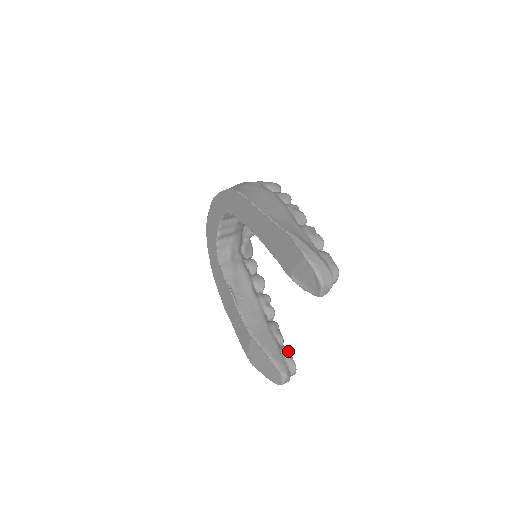
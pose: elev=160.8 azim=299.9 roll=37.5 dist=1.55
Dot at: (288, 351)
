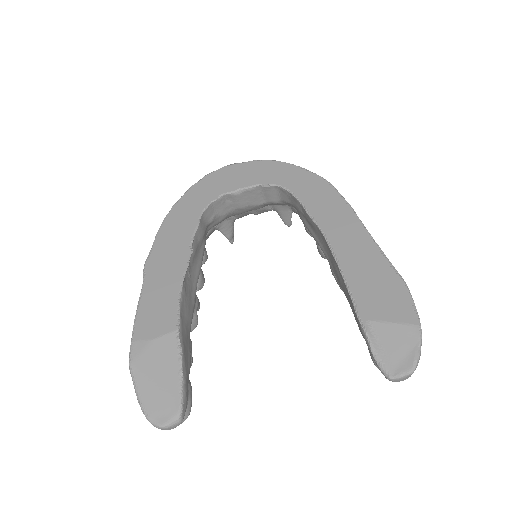
Dot at: occluded
